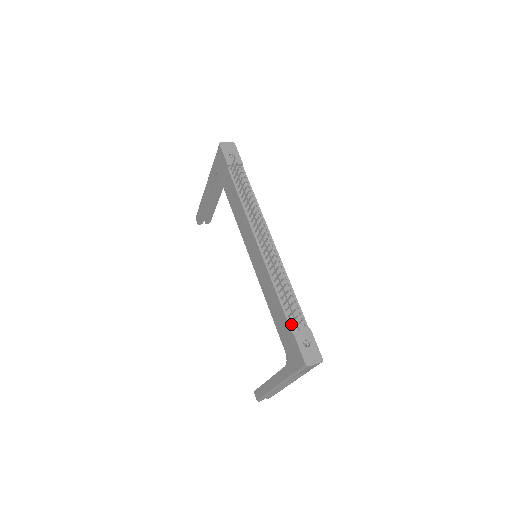
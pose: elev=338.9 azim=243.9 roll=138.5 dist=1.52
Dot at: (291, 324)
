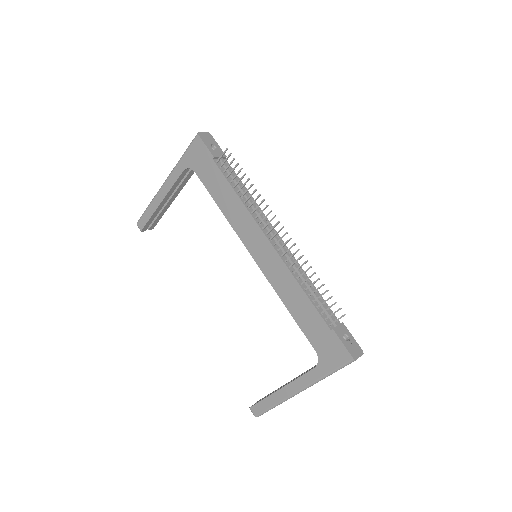
Dot at: (326, 320)
